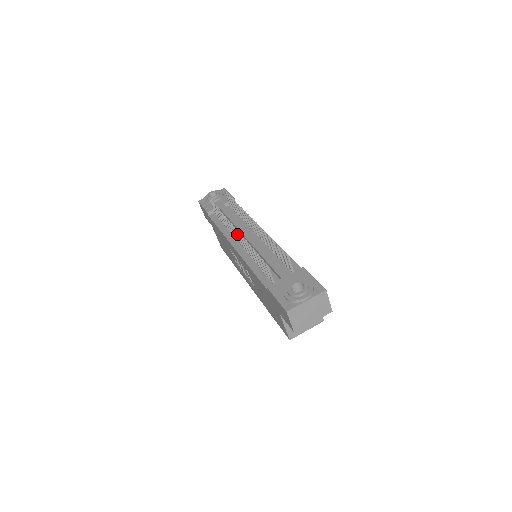
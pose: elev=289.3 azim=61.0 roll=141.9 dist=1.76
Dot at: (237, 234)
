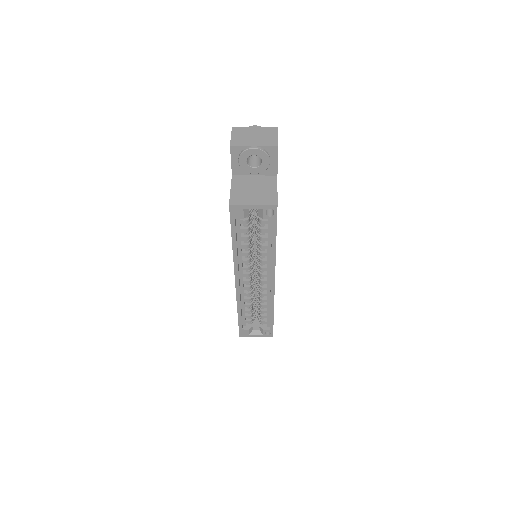
Dot at: occluded
